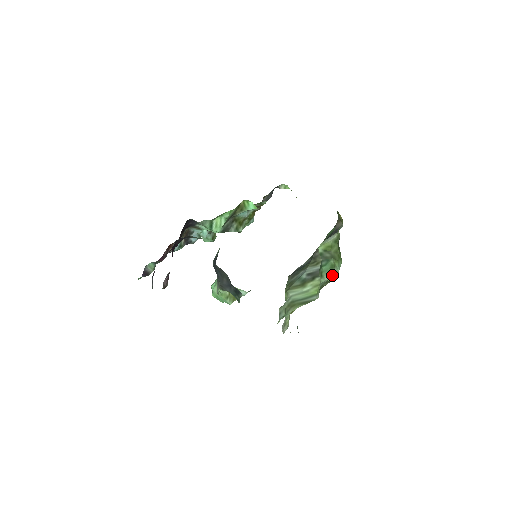
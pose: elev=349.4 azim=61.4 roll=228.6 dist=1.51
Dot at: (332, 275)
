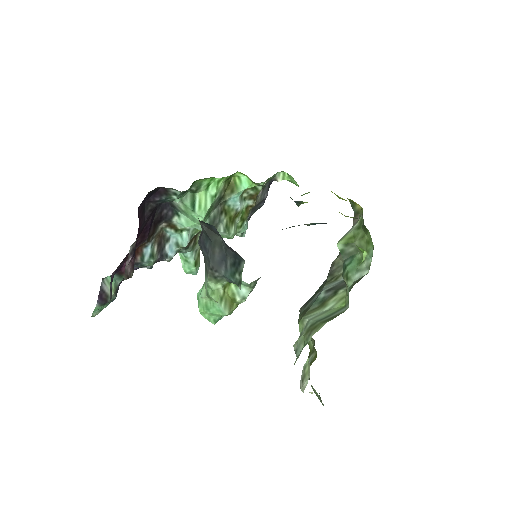
Dot at: (362, 271)
